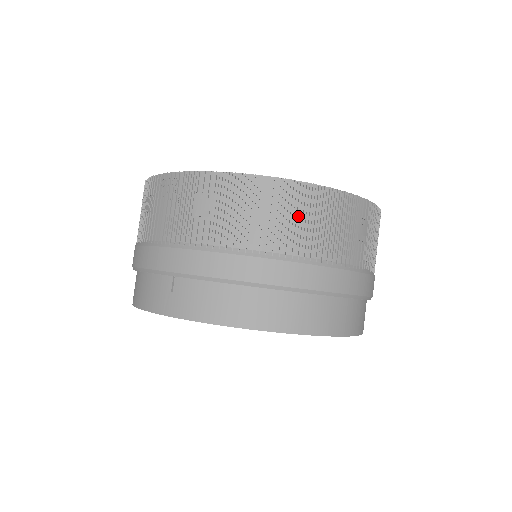
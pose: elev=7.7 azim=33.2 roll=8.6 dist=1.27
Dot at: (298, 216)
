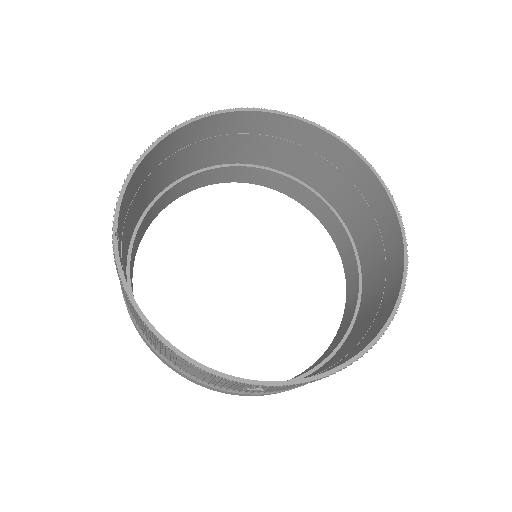
Dot at: (172, 356)
